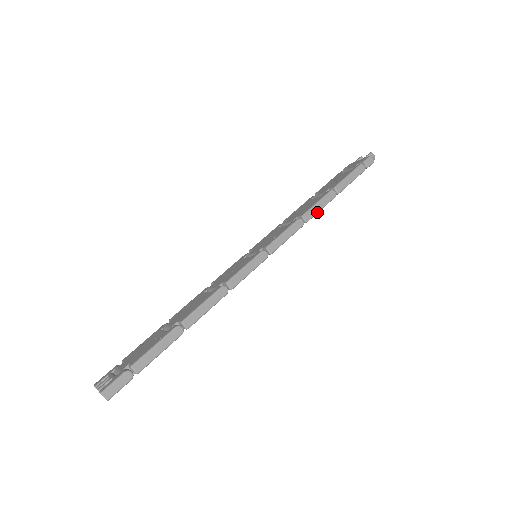
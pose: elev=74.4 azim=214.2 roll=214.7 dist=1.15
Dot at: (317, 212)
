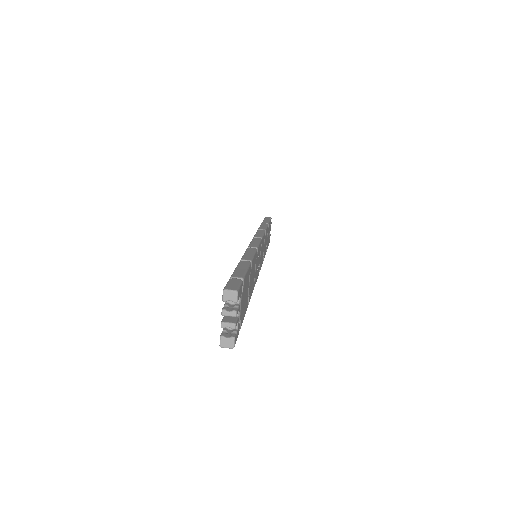
Dot at: (266, 228)
